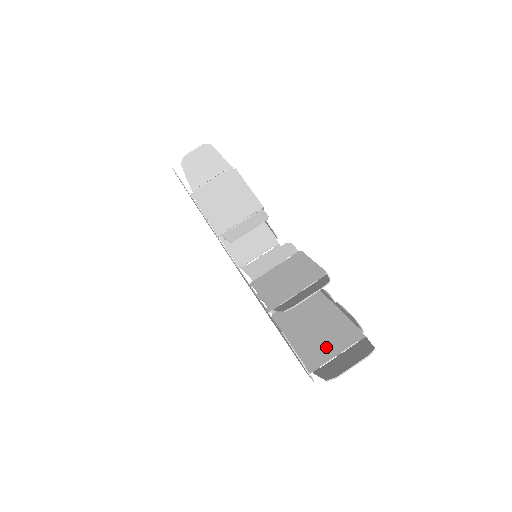
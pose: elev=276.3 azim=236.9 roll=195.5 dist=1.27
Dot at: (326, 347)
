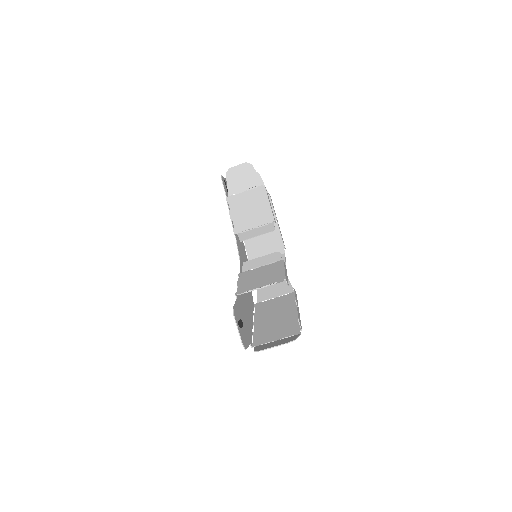
Dot at: (273, 333)
